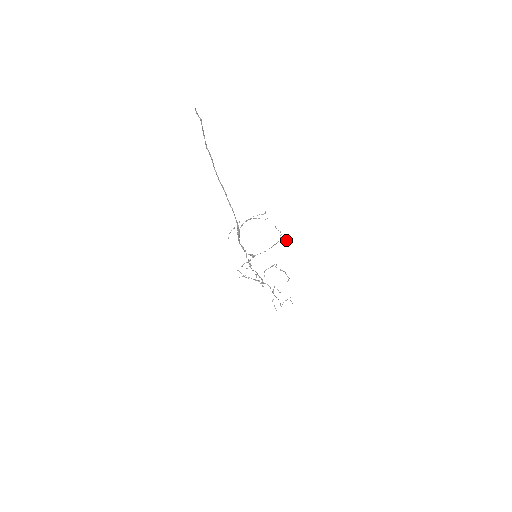
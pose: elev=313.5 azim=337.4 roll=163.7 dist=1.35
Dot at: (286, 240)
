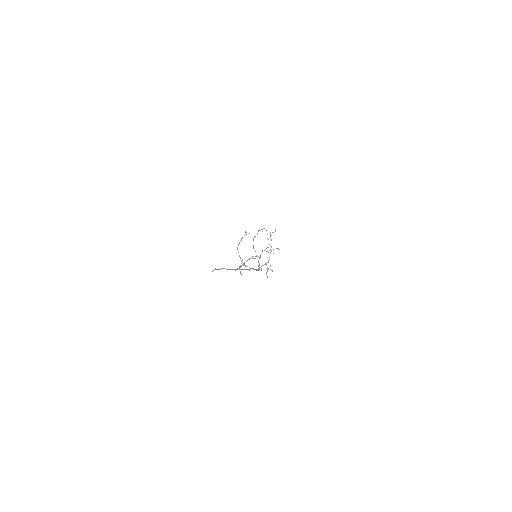
Dot at: occluded
